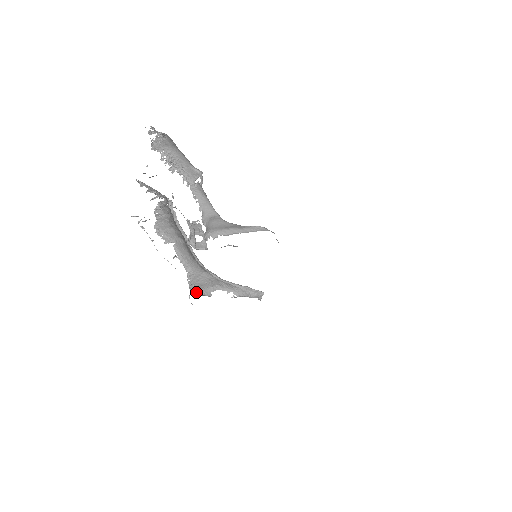
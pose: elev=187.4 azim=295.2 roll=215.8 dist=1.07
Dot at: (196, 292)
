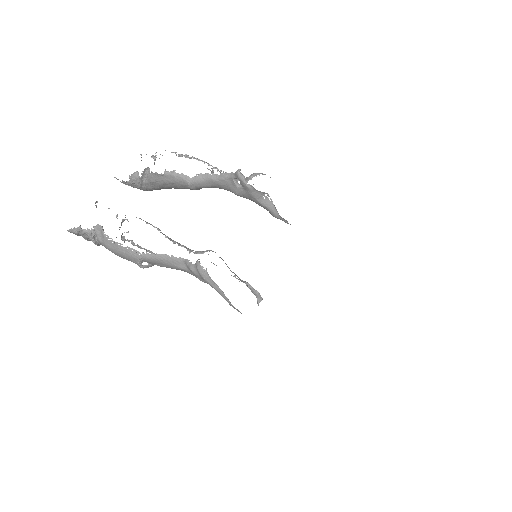
Dot at: (212, 251)
